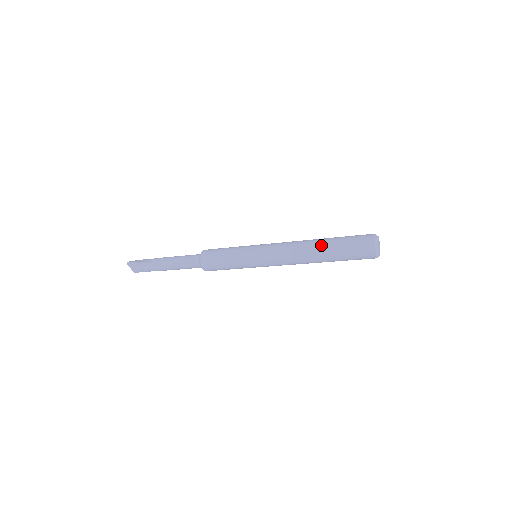
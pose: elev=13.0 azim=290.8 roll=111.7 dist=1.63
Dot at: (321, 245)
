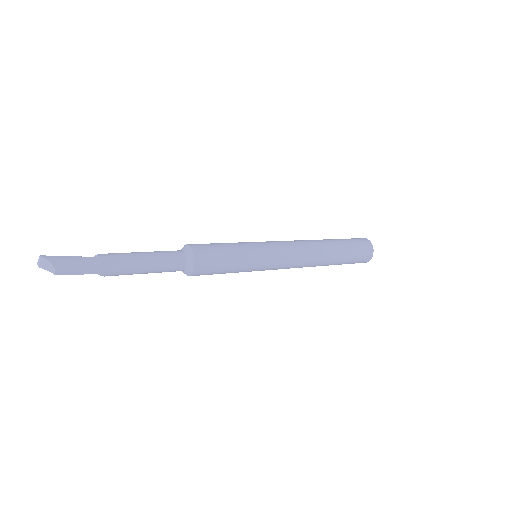
Dot at: (328, 241)
